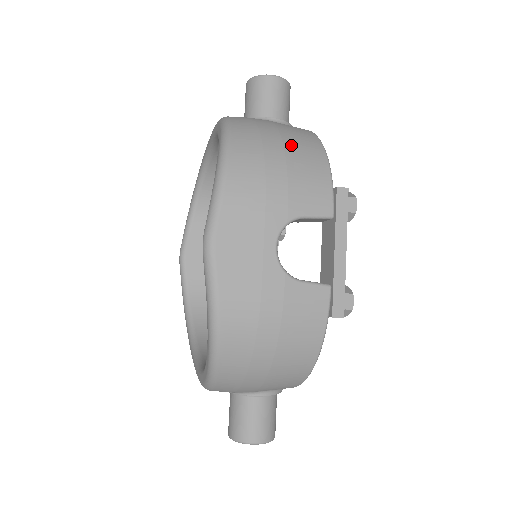
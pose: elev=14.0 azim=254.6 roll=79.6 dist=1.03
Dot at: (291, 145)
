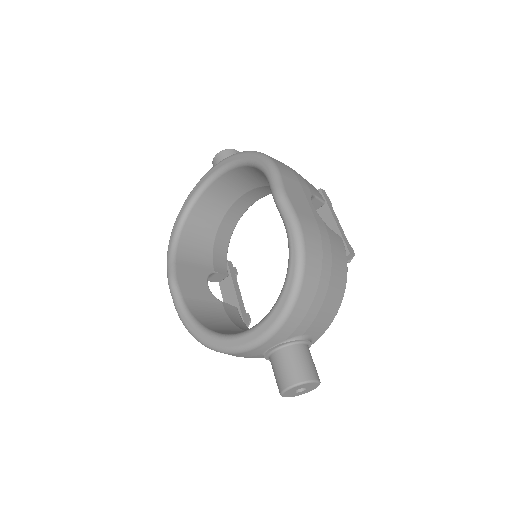
Dot at: occluded
